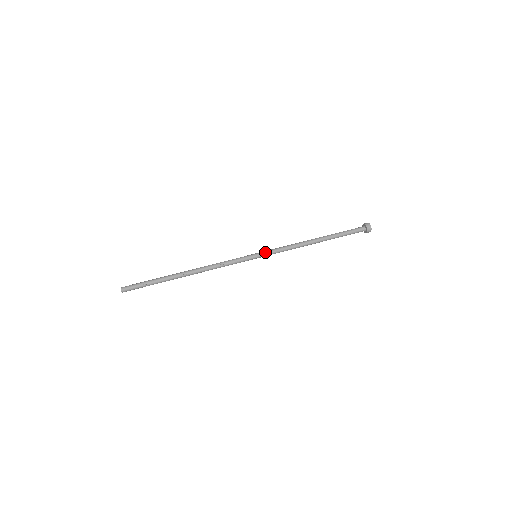
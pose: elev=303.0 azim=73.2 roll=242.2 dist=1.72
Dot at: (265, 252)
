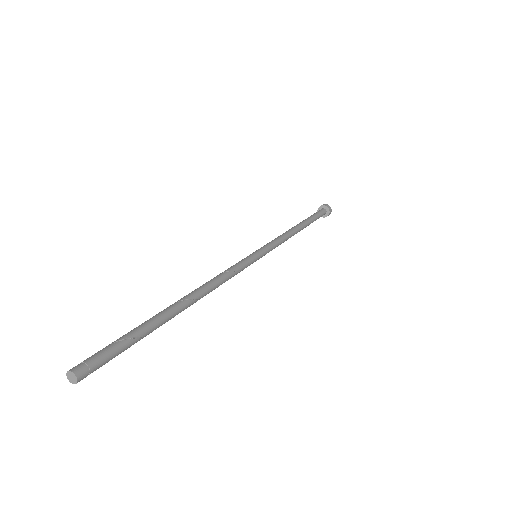
Dot at: (261, 247)
